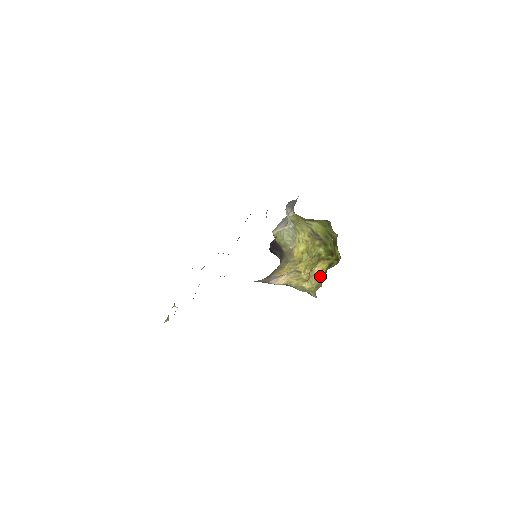
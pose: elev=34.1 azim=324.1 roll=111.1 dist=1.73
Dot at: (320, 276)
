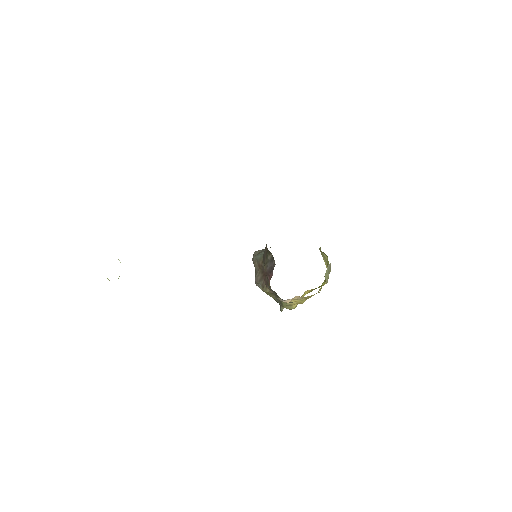
Dot at: occluded
